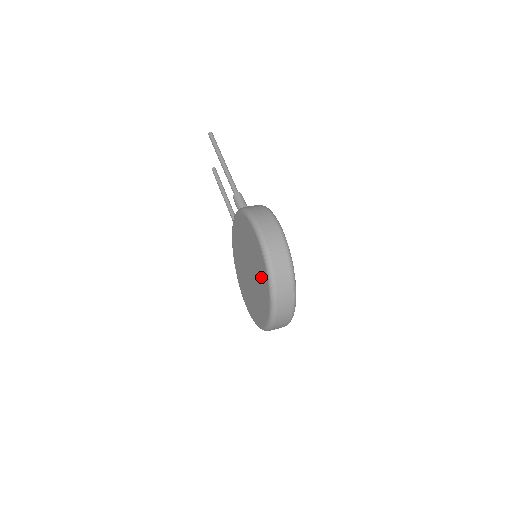
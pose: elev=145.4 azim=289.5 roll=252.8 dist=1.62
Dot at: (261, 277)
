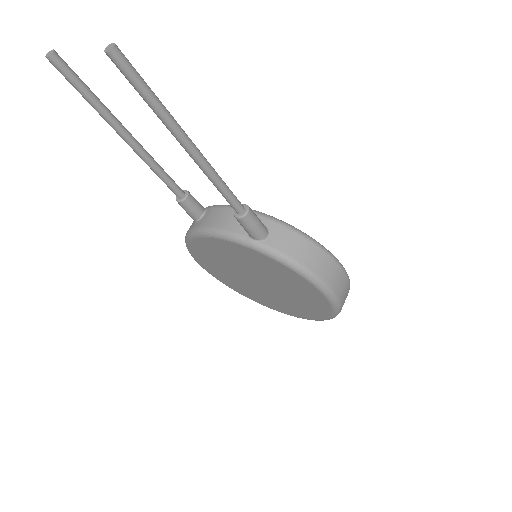
Dot at: (304, 308)
